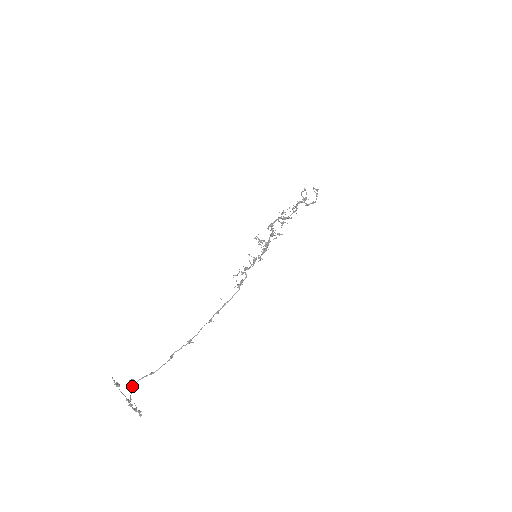
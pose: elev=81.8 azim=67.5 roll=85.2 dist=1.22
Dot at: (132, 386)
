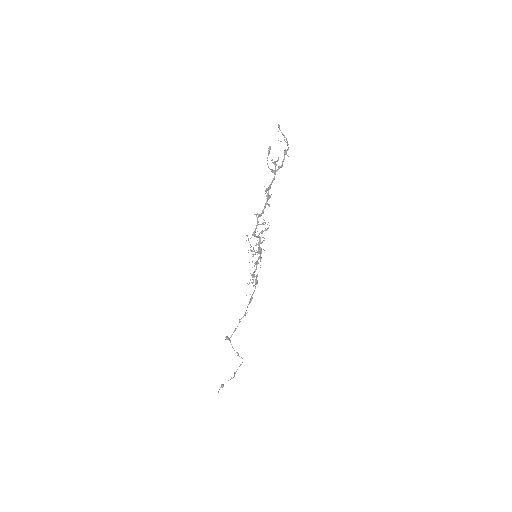
Dot at: (229, 340)
